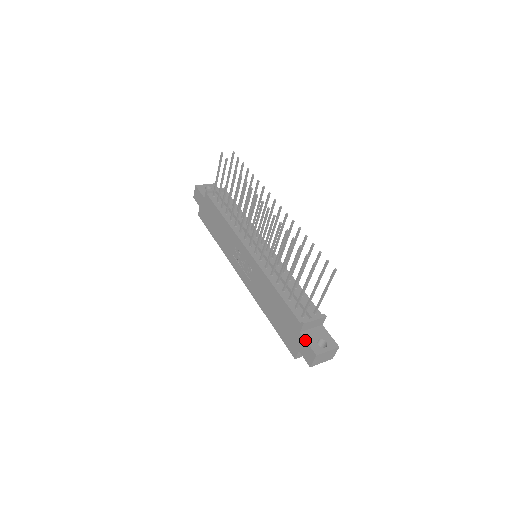
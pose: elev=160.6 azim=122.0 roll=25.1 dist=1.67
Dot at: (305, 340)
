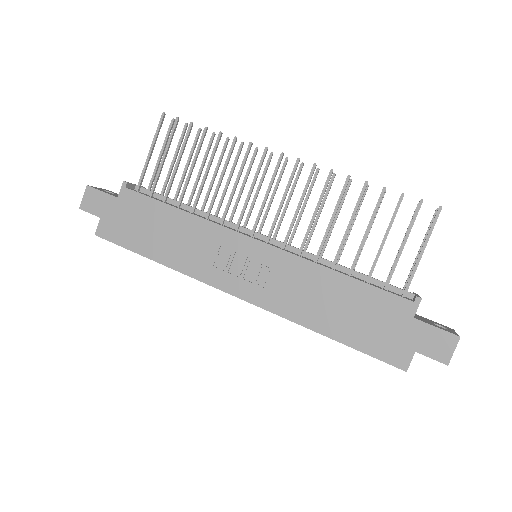
Dot at: (429, 324)
